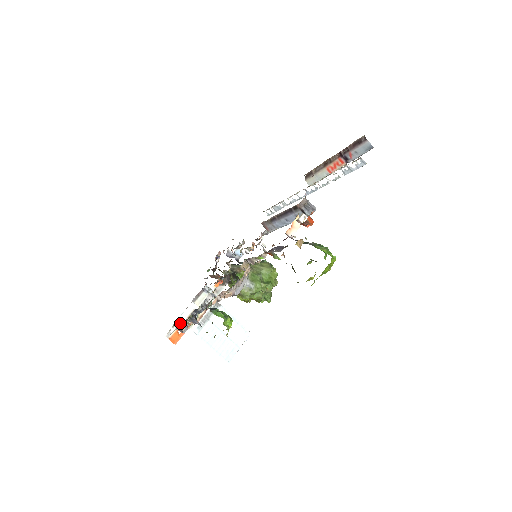
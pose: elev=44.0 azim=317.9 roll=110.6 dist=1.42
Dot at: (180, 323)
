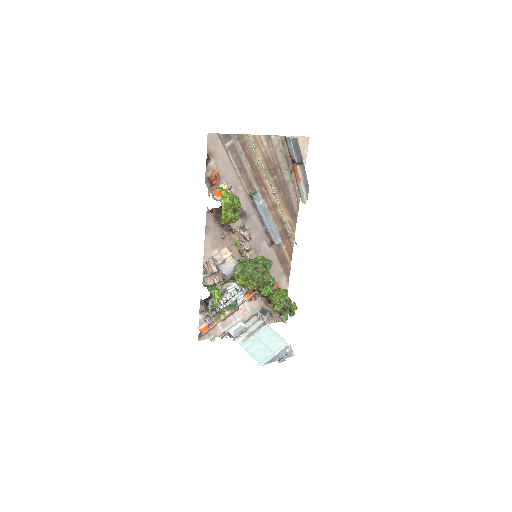
Dot at: (226, 334)
